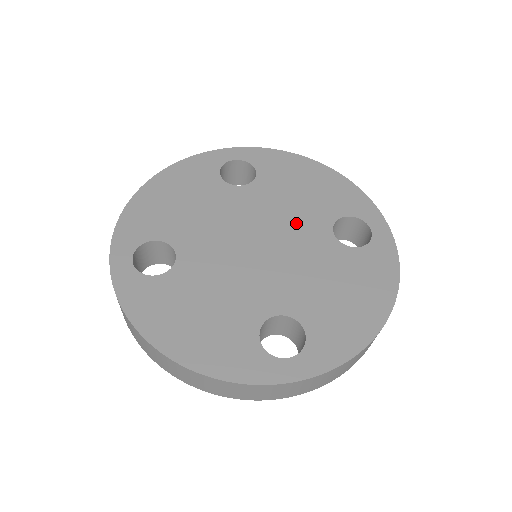
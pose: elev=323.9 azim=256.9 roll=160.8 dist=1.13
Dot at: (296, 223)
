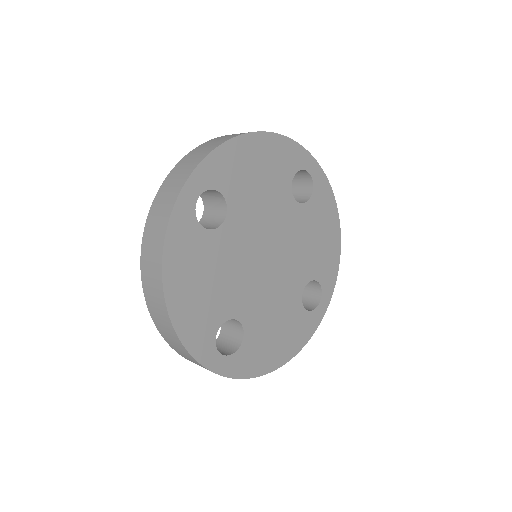
Dot at: (275, 216)
